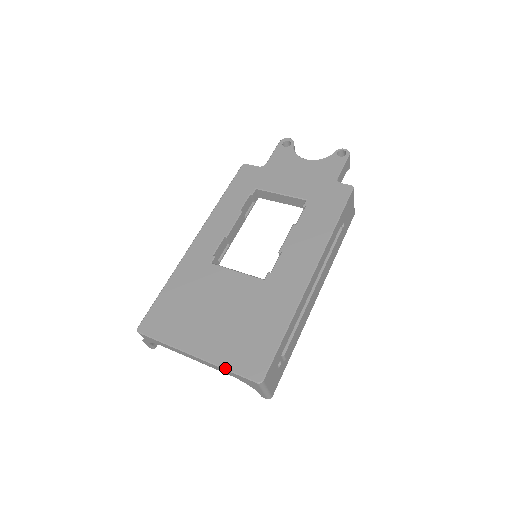
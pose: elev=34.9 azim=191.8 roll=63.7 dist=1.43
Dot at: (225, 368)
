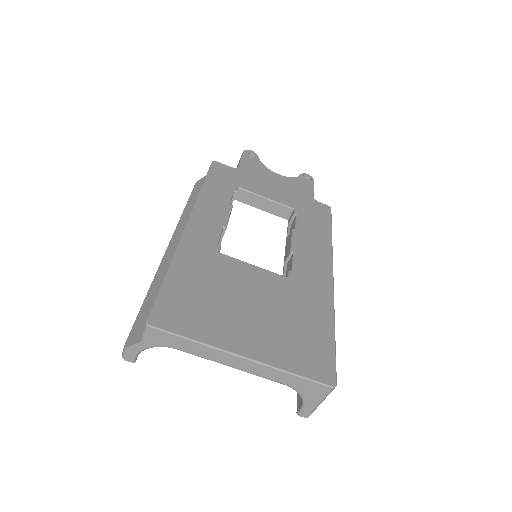
Dot at: (290, 371)
